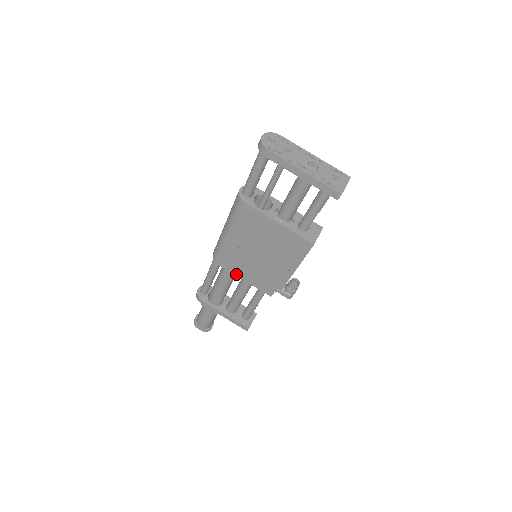
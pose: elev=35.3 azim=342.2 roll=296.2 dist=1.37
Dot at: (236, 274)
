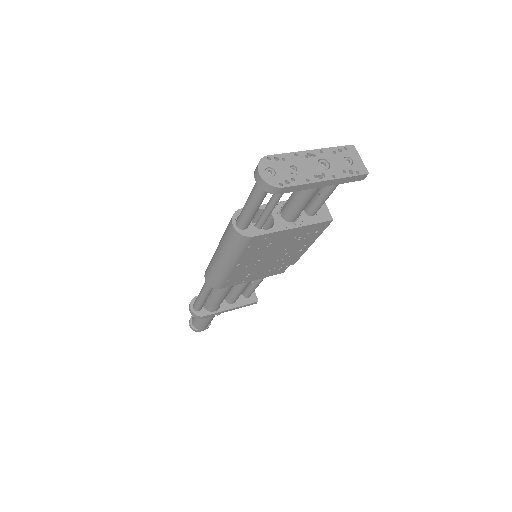
Dot at: (243, 282)
